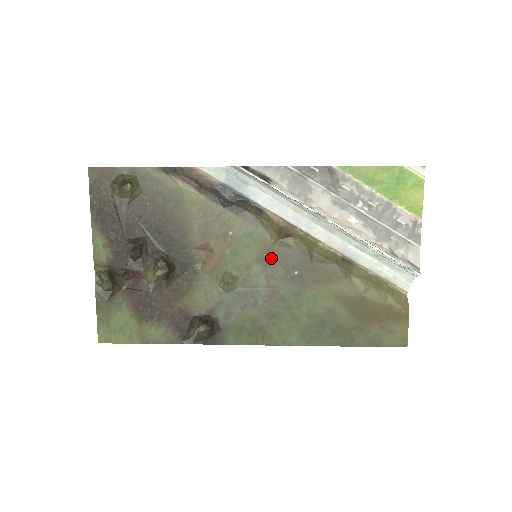
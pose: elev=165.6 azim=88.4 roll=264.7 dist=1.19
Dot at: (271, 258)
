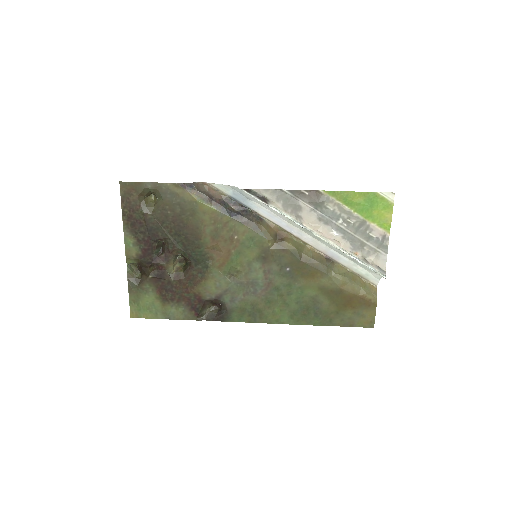
Dot at: (268, 257)
